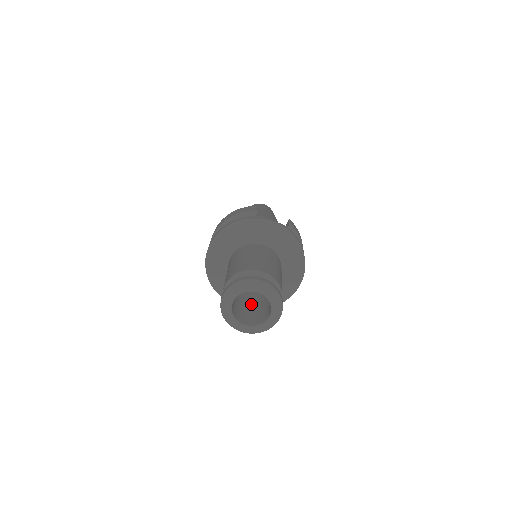
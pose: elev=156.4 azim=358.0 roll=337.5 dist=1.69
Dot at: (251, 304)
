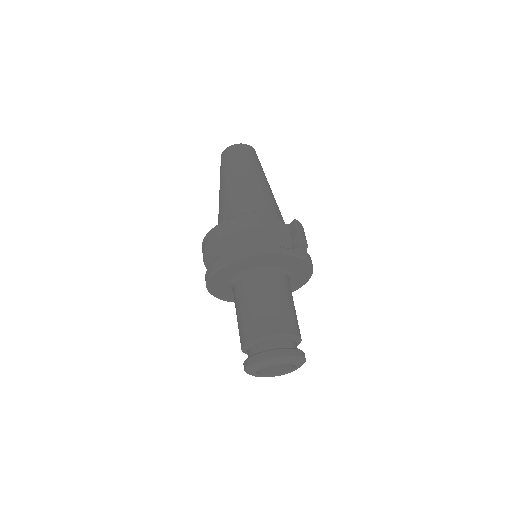
Dot at: occluded
